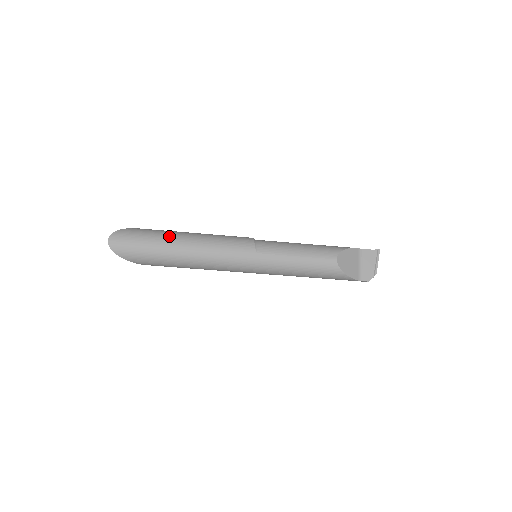
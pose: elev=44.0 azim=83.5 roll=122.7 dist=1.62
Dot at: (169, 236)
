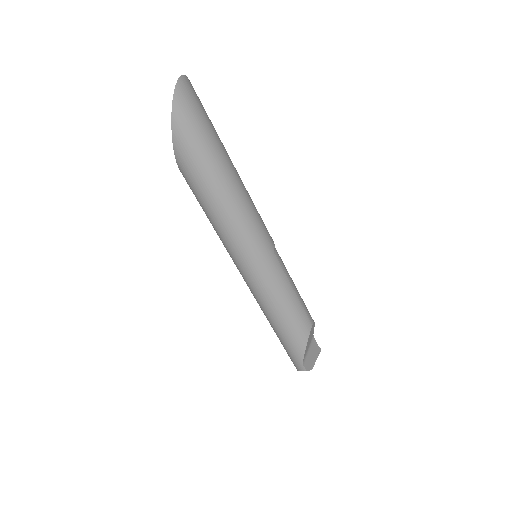
Dot at: occluded
